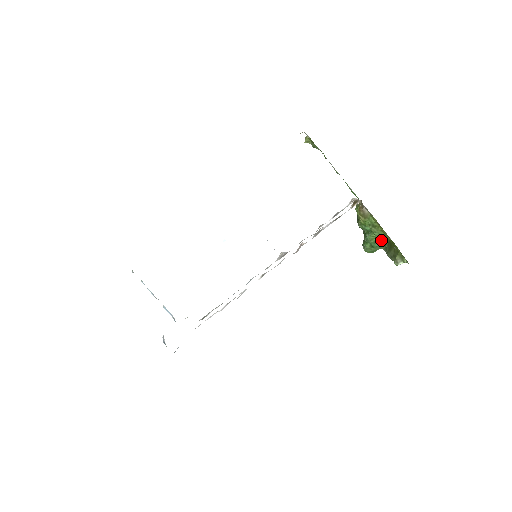
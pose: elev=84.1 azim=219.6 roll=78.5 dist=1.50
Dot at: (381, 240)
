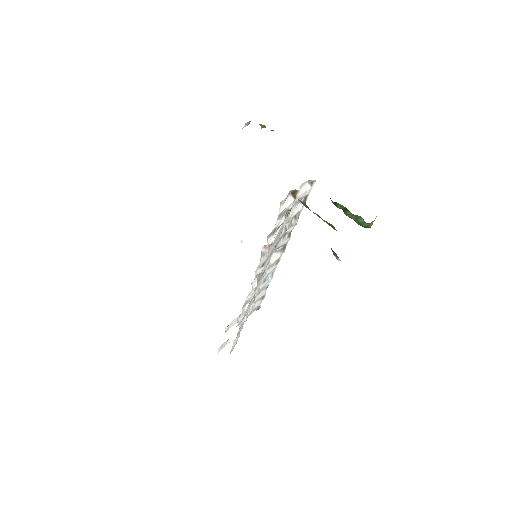
Dot at: (334, 228)
